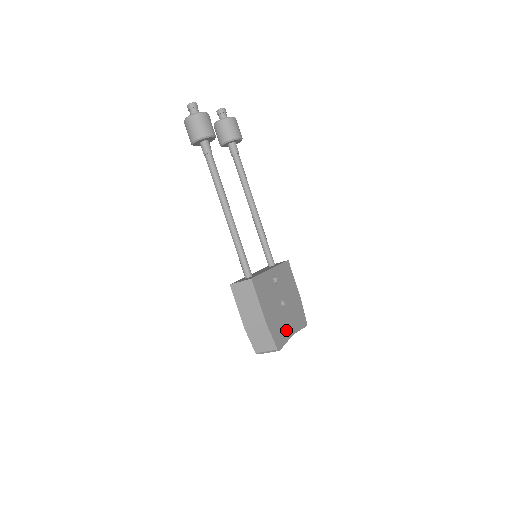
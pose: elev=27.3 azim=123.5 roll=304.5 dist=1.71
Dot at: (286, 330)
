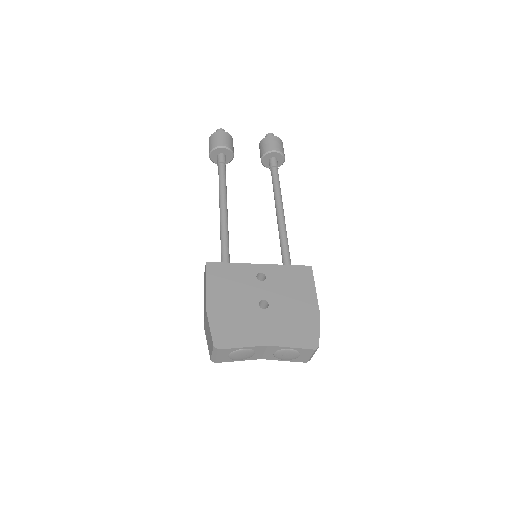
Dot at: (252, 334)
